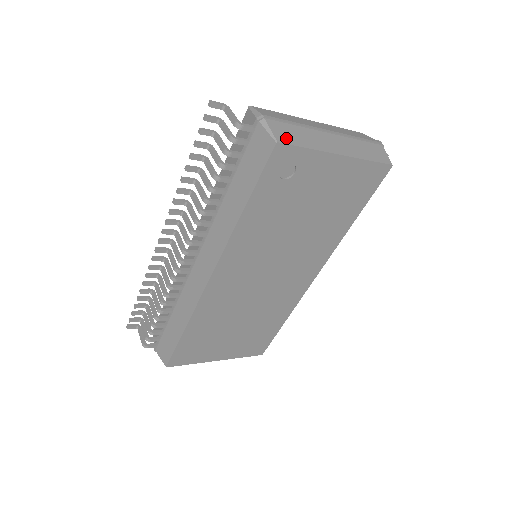
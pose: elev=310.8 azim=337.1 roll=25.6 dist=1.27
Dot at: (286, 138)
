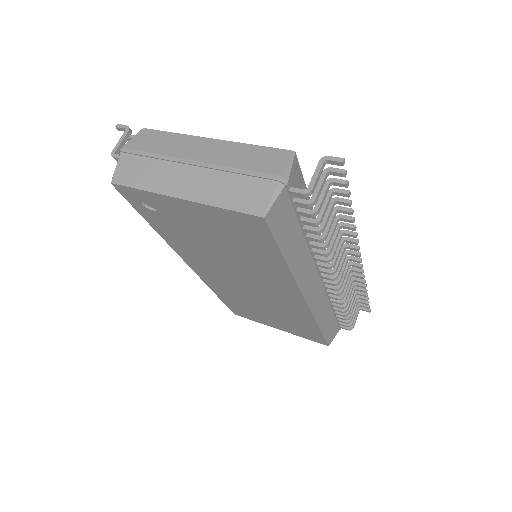
Dot at: (125, 177)
